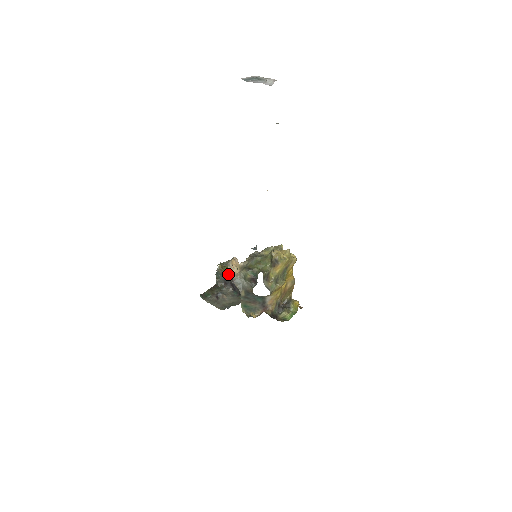
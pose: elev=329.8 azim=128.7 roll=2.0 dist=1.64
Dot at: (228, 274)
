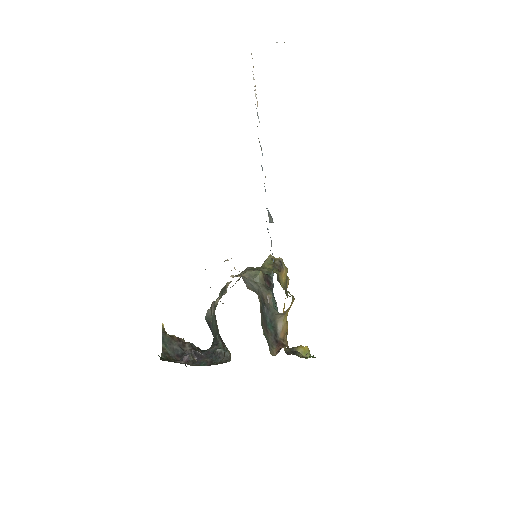
Dot at: (180, 340)
